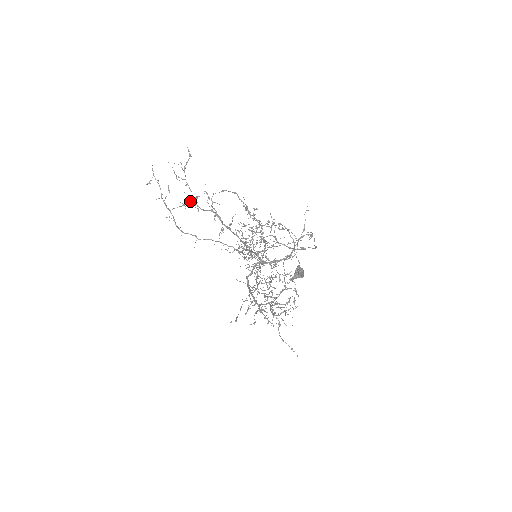
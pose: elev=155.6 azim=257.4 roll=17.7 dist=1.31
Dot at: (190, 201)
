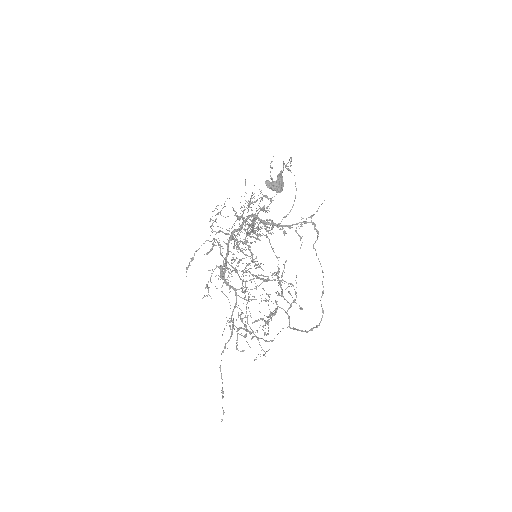
Dot at: (236, 212)
